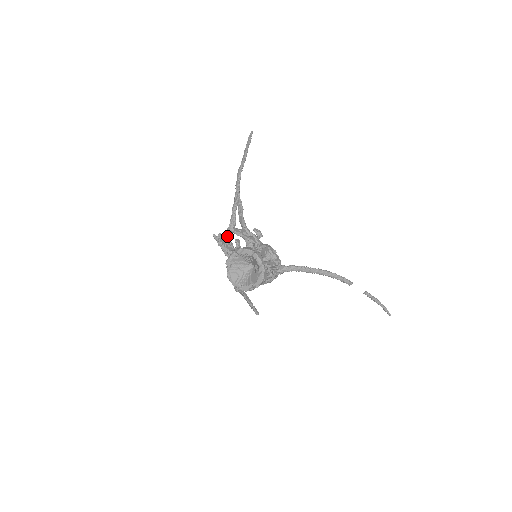
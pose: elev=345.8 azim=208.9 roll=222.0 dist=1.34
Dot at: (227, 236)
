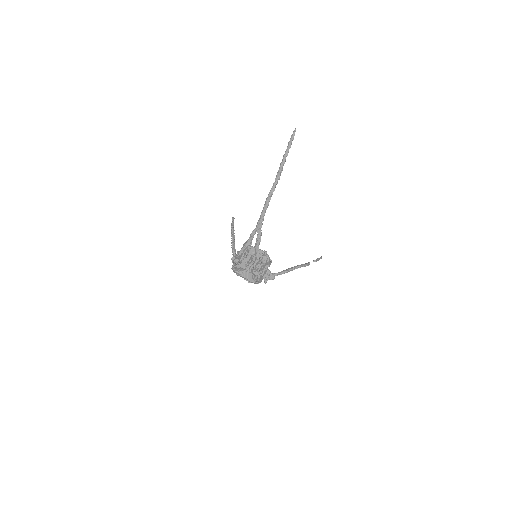
Dot at: (241, 252)
